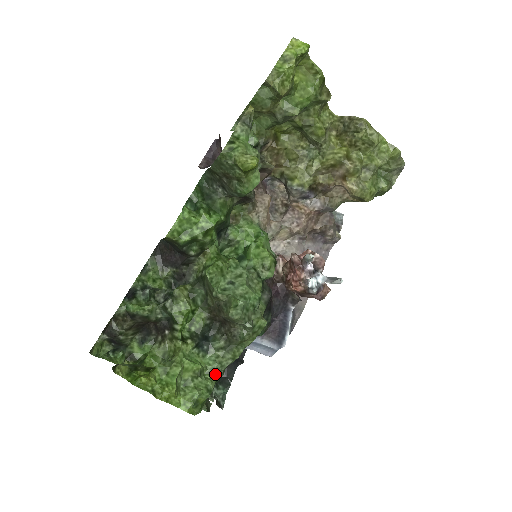
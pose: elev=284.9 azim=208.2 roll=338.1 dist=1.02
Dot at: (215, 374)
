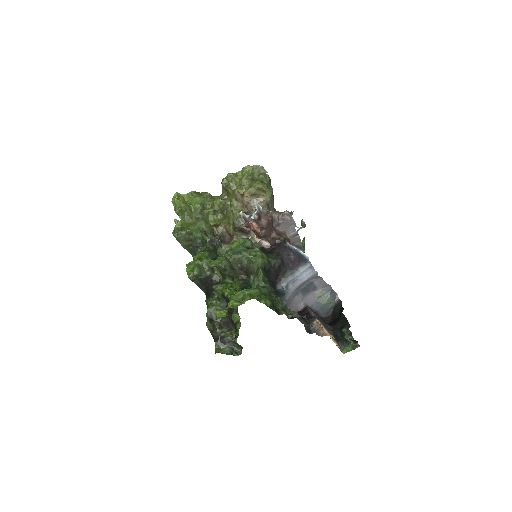
Dot at: (260, 286)
